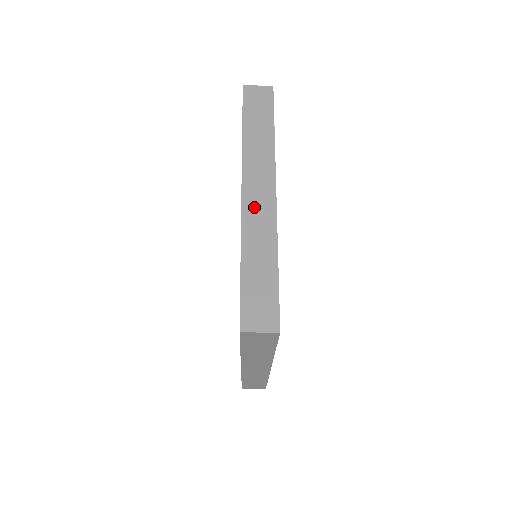
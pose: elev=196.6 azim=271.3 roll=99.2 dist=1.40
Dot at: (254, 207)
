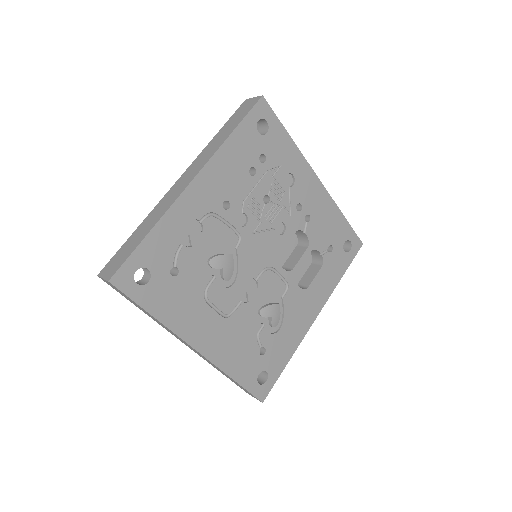
Dot at: (197, 353)
